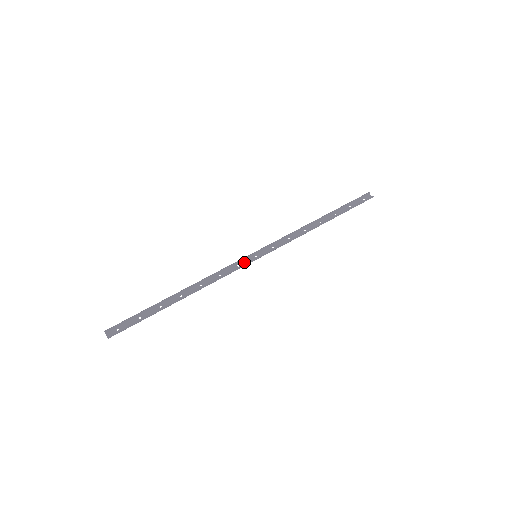
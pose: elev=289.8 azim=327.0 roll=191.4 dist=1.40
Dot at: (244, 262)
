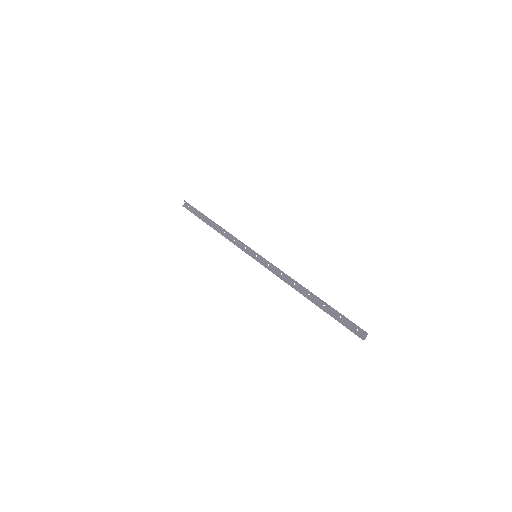
Dot at: (249, 250)
